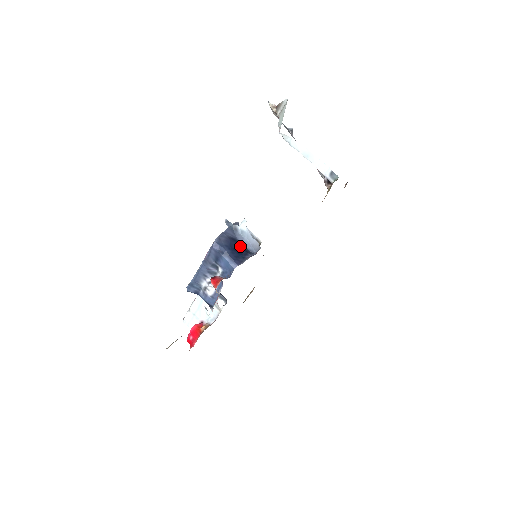
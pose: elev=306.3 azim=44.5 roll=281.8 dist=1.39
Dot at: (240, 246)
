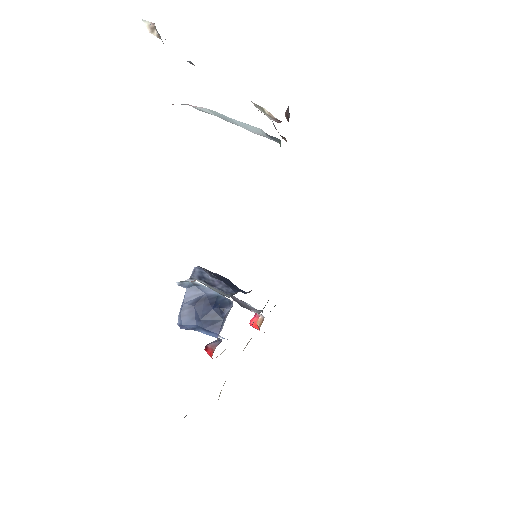
Dot at: (211, 303)
